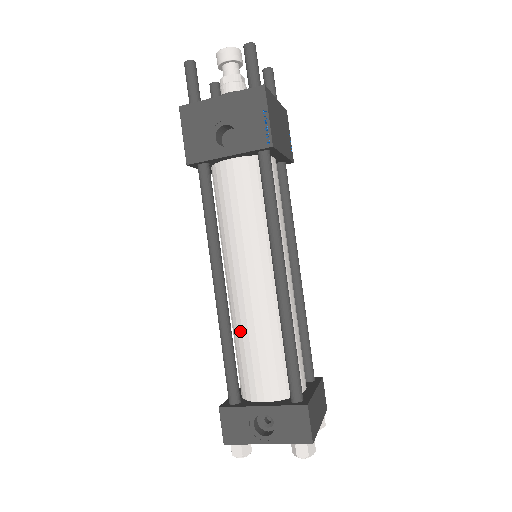
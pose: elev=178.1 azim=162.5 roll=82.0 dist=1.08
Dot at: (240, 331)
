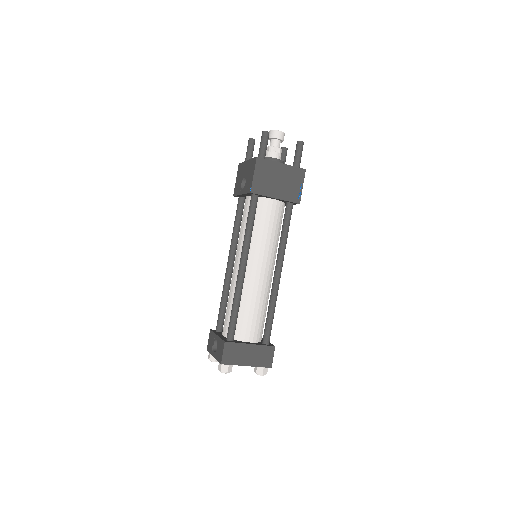
Dot at: occluded
